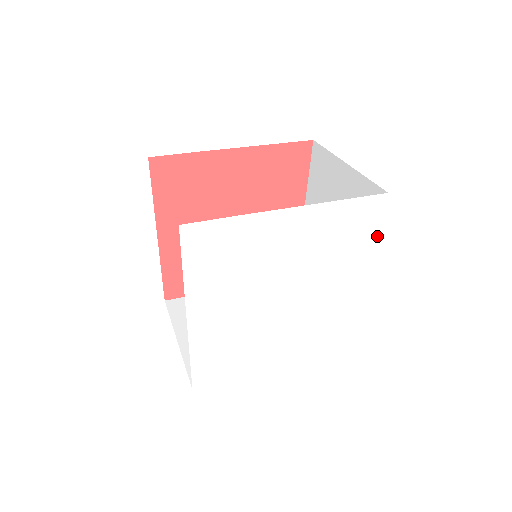
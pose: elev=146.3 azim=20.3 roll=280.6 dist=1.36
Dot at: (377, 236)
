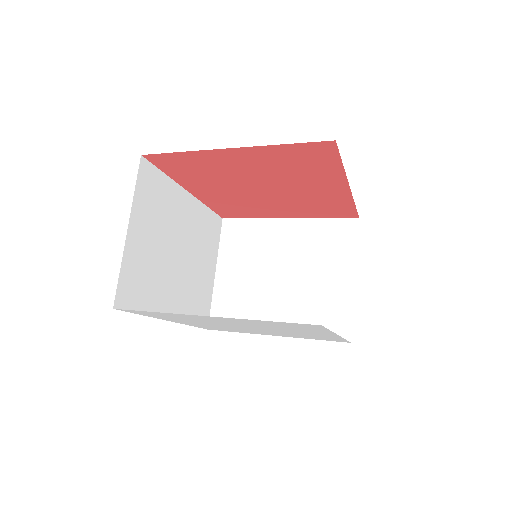
Dot at: occluded
